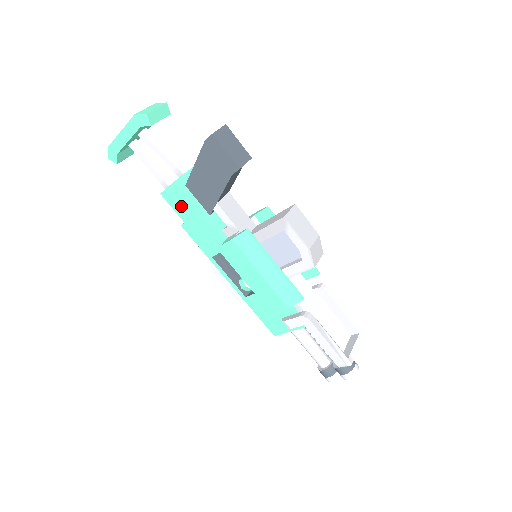
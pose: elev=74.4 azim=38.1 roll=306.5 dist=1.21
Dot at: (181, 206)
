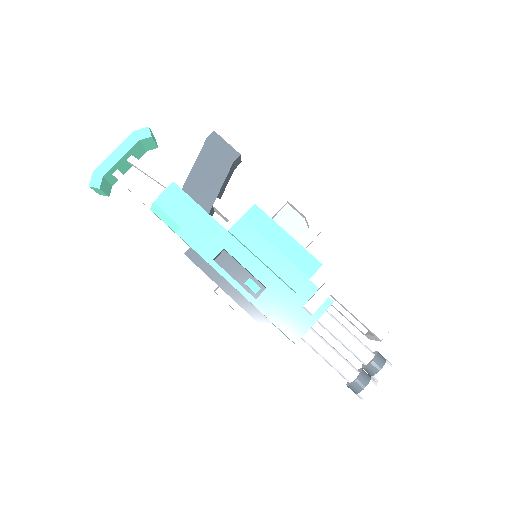
Dot at: (178, 208)
